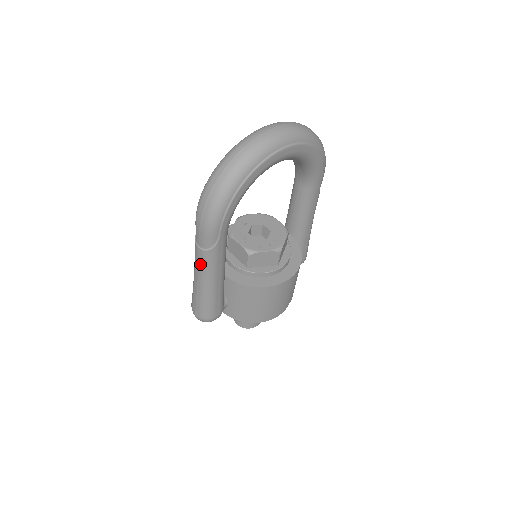
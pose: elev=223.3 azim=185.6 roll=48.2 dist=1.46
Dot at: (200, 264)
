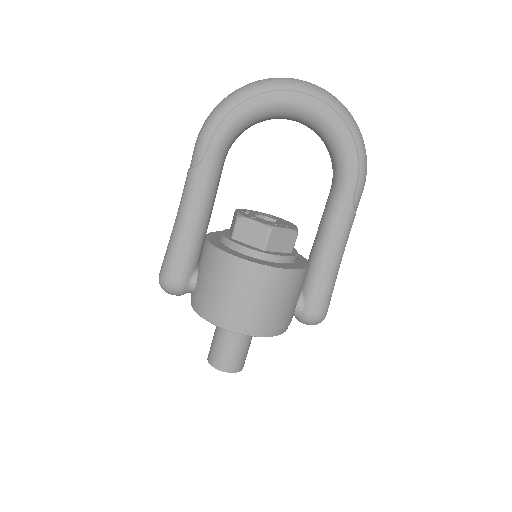
Dot at: (183, 192)
